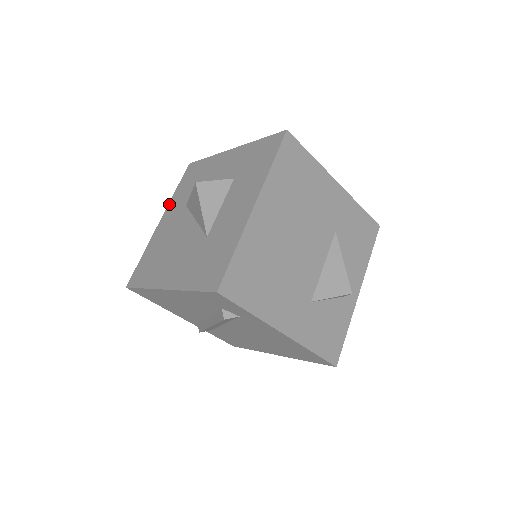
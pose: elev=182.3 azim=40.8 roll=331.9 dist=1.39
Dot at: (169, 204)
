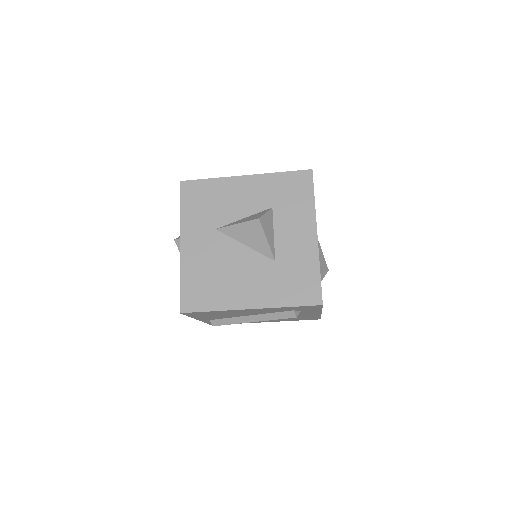
Dot at: (182, 226)
